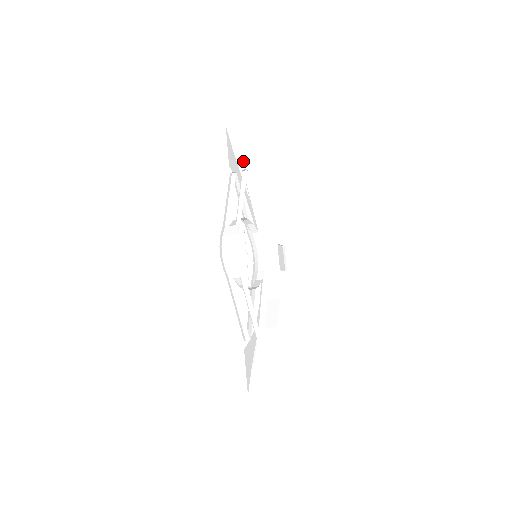
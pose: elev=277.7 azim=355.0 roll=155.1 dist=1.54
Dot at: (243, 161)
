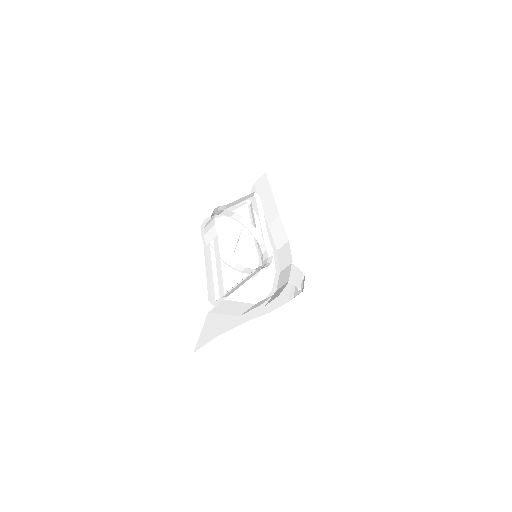
Dot at: (265, 203)
